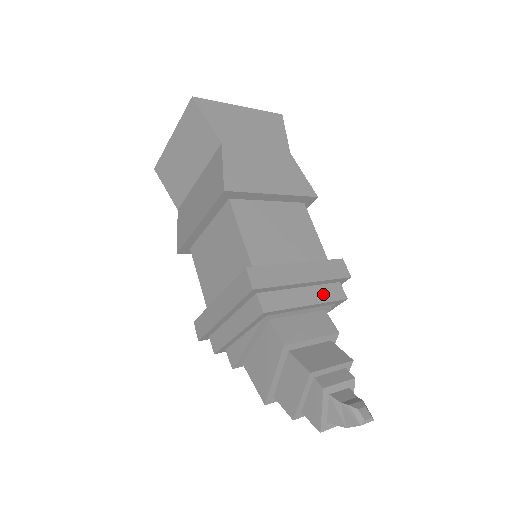
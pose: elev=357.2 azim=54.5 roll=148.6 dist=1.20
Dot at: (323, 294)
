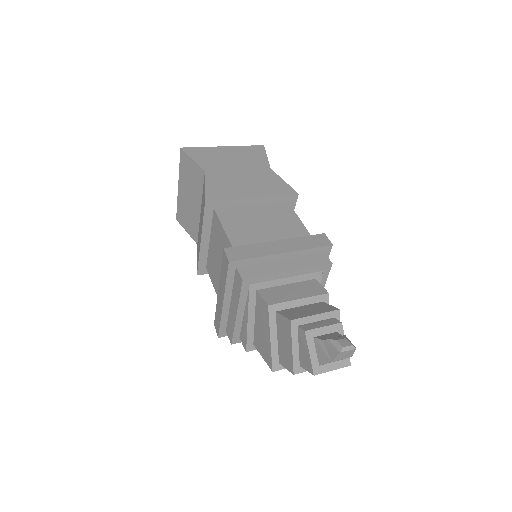
Dot at: (305, 262)
